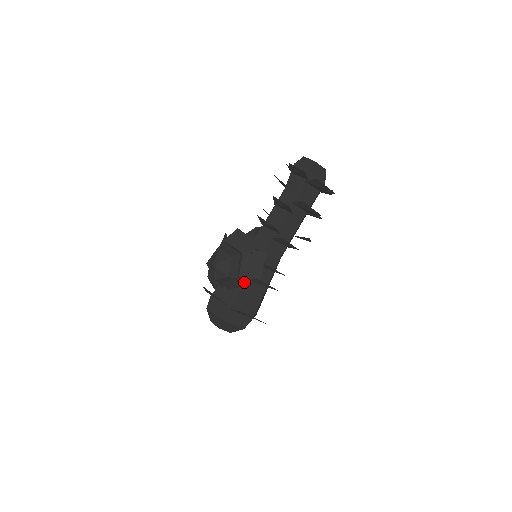
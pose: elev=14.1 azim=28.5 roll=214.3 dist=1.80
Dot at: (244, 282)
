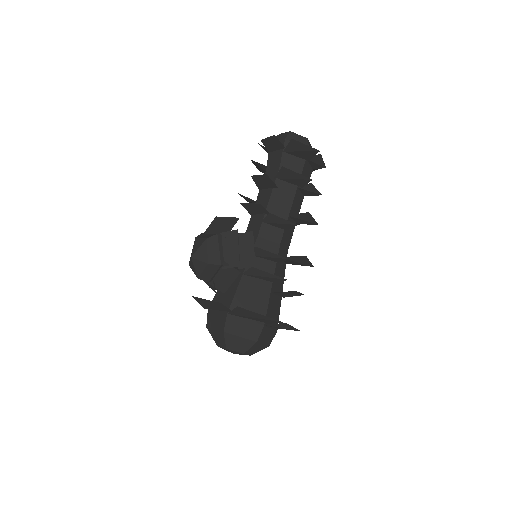
Dot at: (233, 270)
